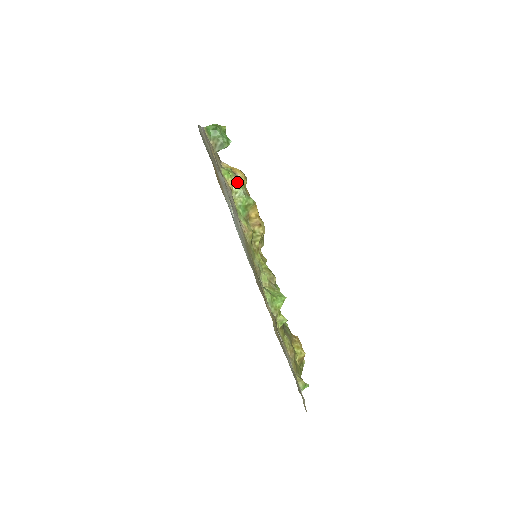
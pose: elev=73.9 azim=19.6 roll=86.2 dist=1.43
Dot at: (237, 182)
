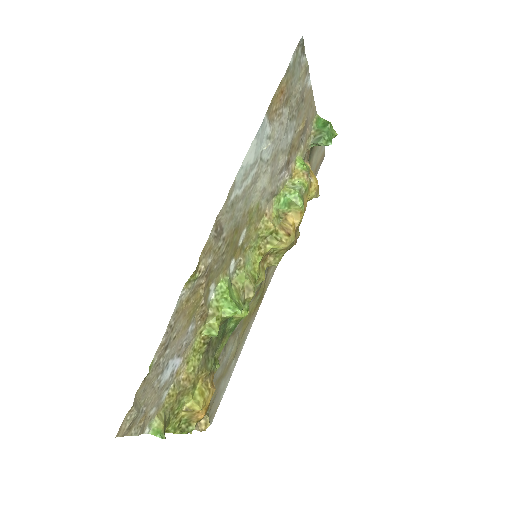
Dot at: (304, 178)
